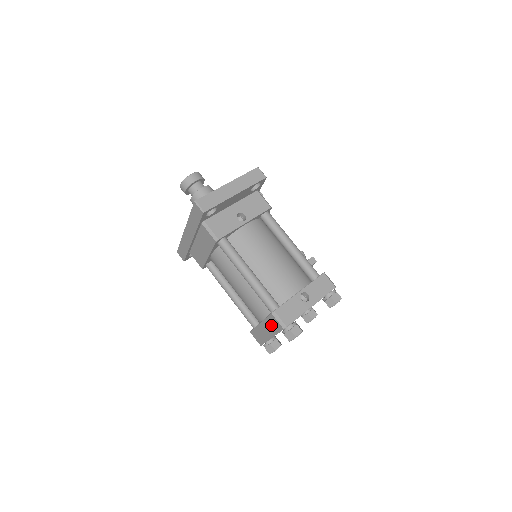
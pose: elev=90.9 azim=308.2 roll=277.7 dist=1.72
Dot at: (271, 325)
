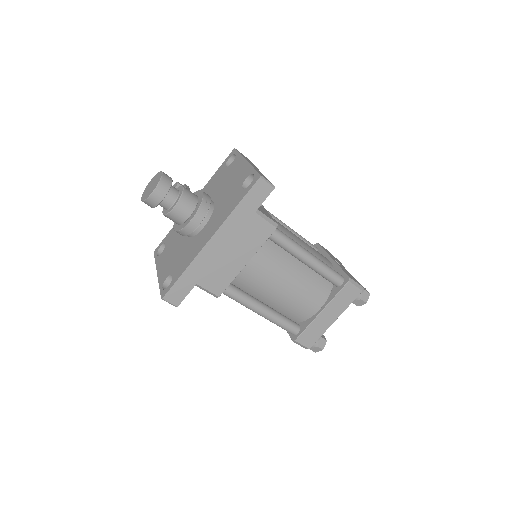
Dot at: (342, 300)
